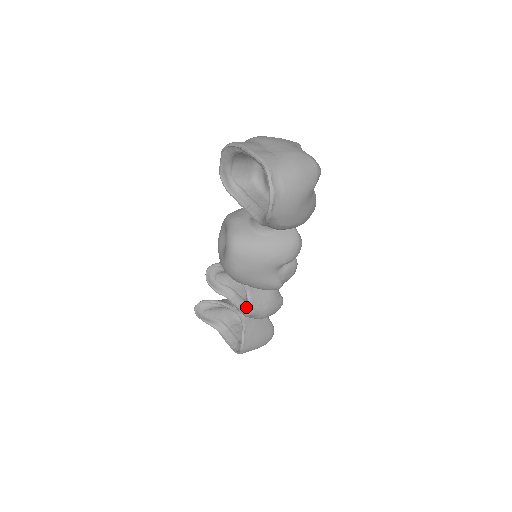
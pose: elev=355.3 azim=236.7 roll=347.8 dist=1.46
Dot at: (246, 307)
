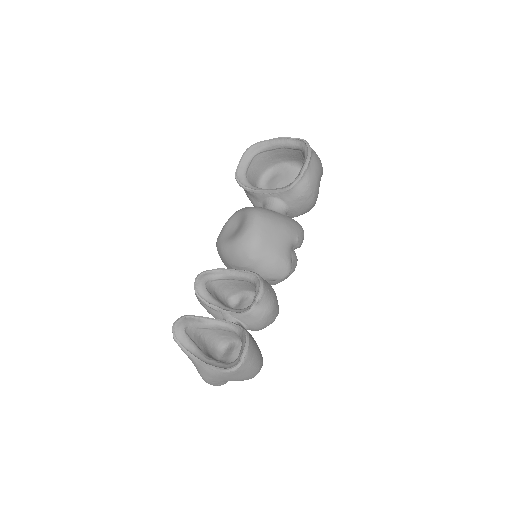
Dot at: (259, 286)
